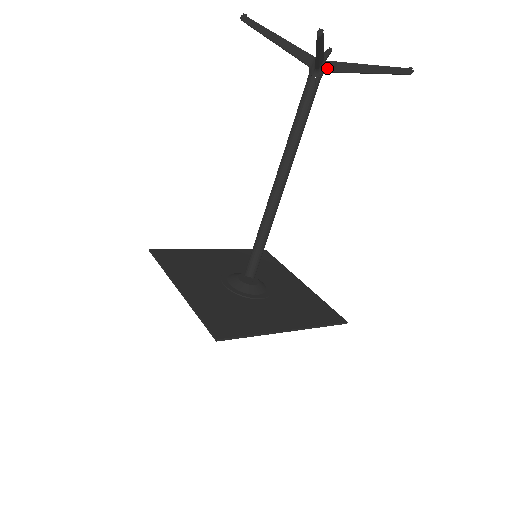
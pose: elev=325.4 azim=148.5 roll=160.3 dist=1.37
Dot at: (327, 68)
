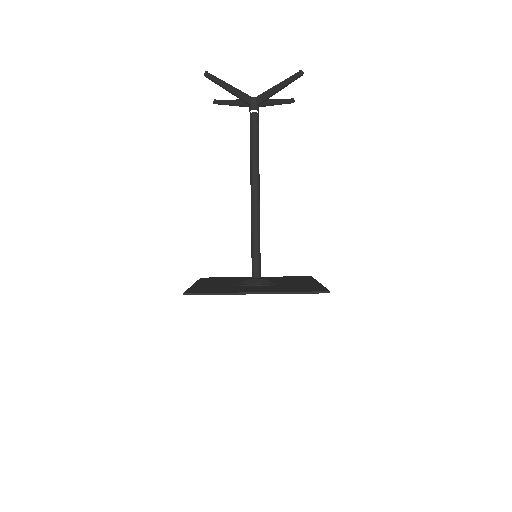
Dot at: (260, 104)
